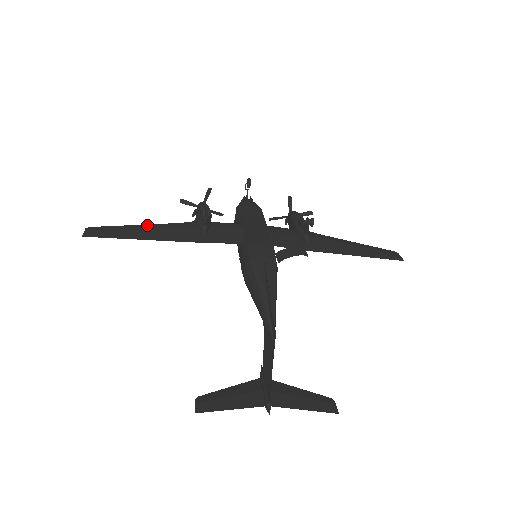
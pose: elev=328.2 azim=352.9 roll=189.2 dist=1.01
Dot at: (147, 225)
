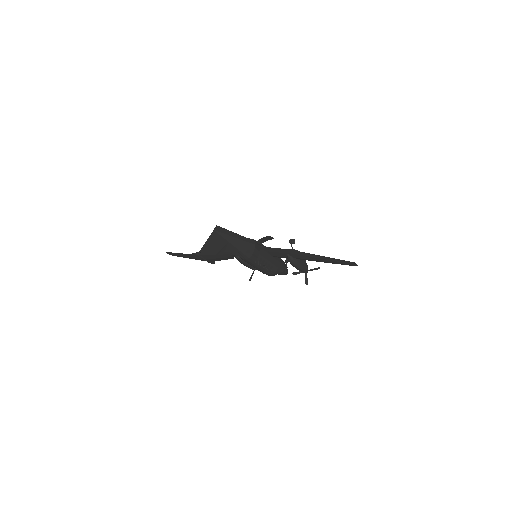
Dot at: occluded
